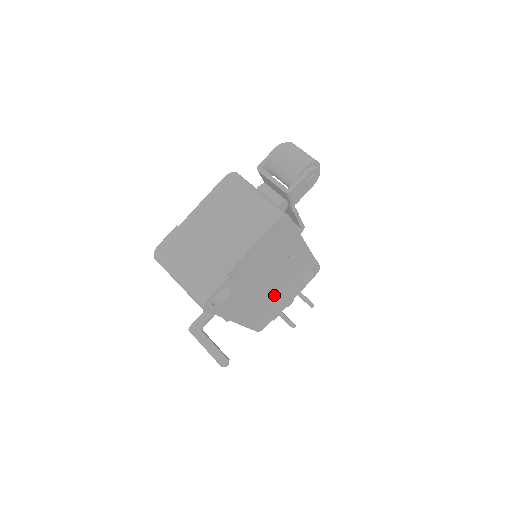
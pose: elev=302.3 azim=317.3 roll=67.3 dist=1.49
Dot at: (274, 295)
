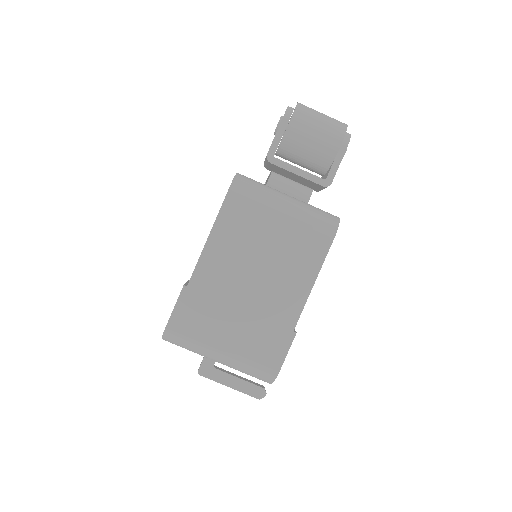
Dot at: occluded
